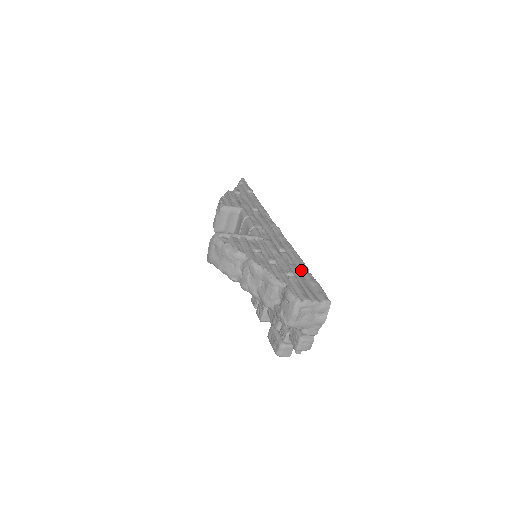
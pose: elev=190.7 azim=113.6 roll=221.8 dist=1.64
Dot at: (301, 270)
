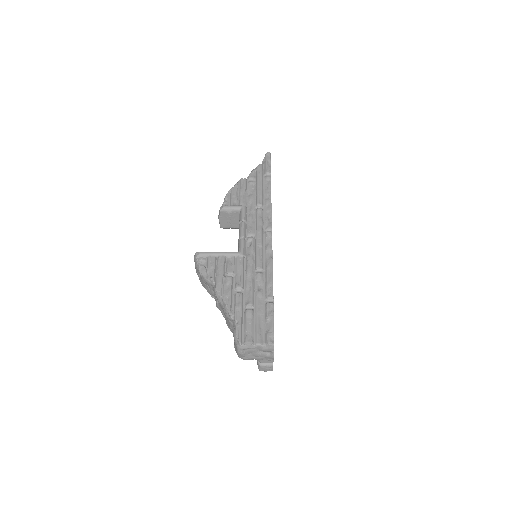
Dot at: (265, 298)
